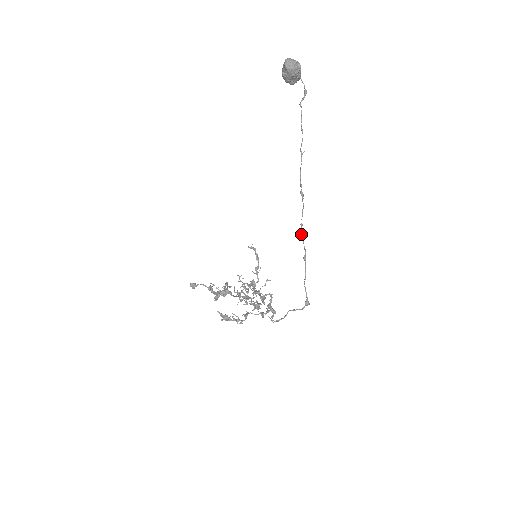
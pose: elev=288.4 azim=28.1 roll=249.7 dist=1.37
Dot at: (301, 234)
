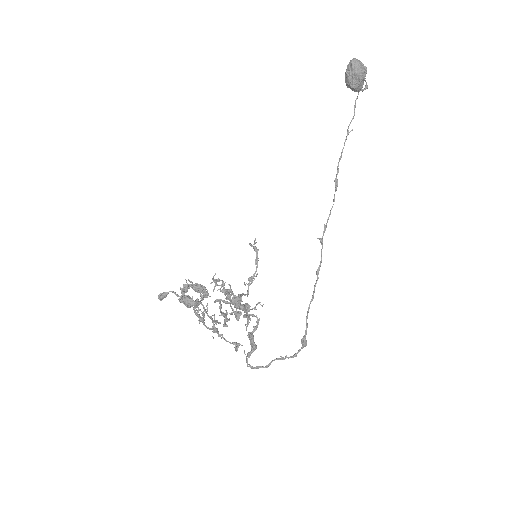
Dot at: (321, 239)
